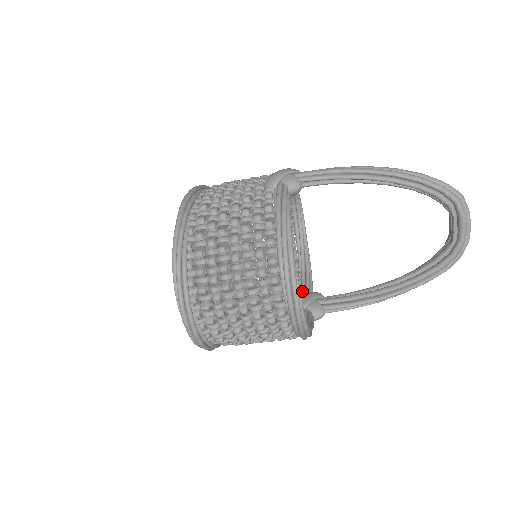
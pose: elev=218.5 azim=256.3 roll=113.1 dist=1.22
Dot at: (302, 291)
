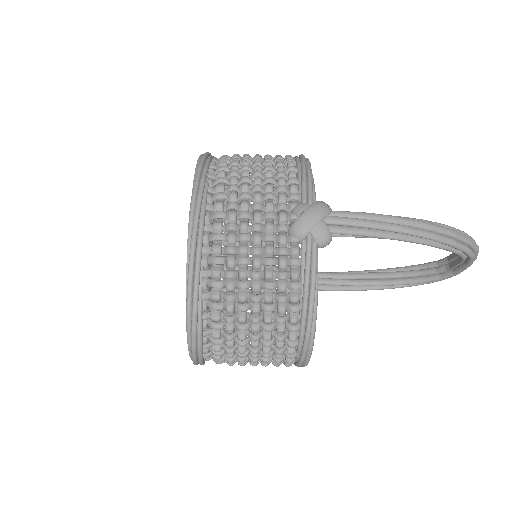
Dot at: occluded
